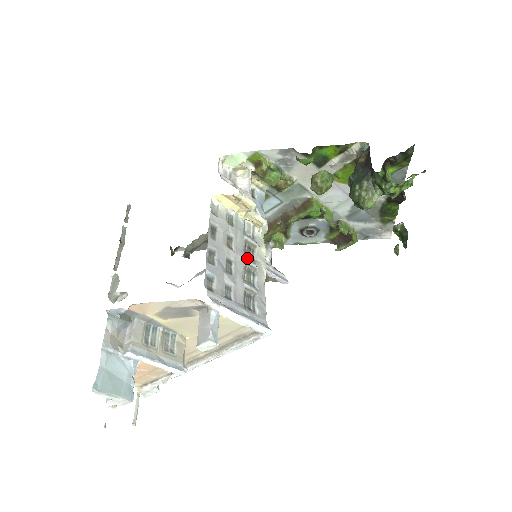
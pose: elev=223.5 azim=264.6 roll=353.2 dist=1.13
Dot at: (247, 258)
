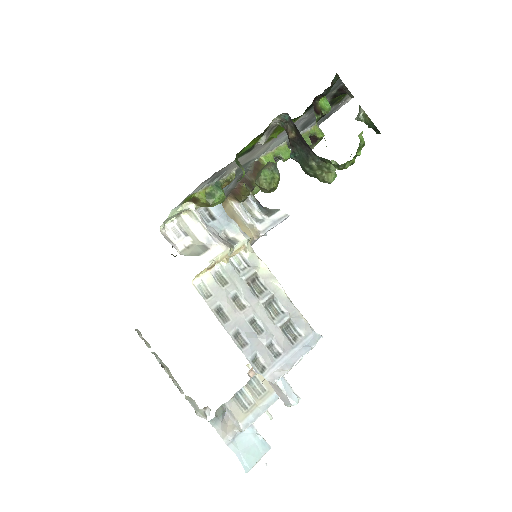
Dot at: (260, 296)
